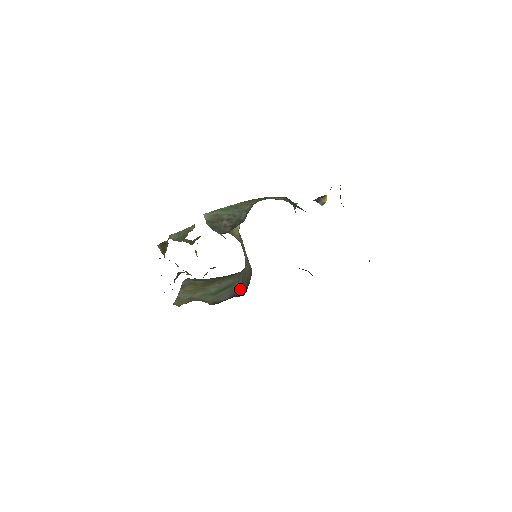
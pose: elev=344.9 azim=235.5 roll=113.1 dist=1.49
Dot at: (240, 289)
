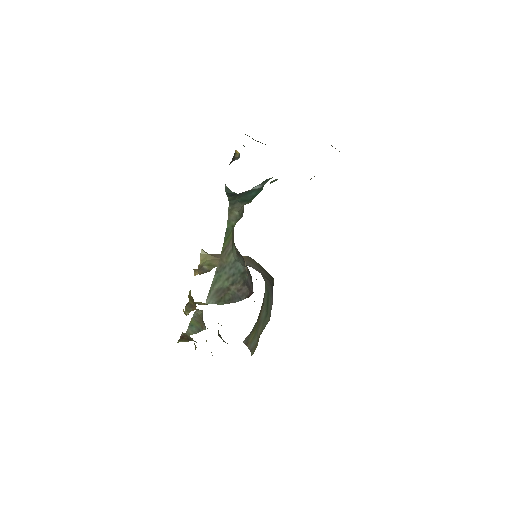
Dot at: (269, 282)
